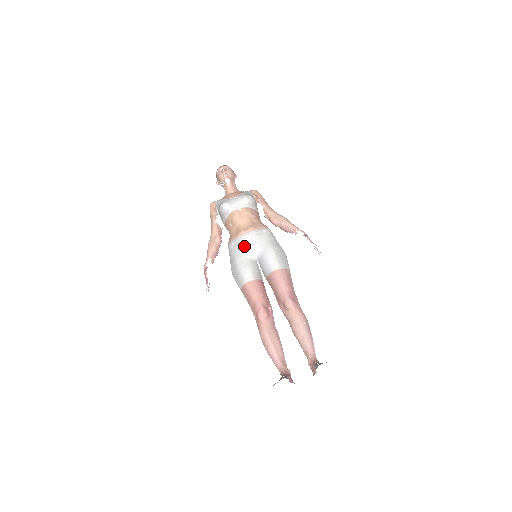
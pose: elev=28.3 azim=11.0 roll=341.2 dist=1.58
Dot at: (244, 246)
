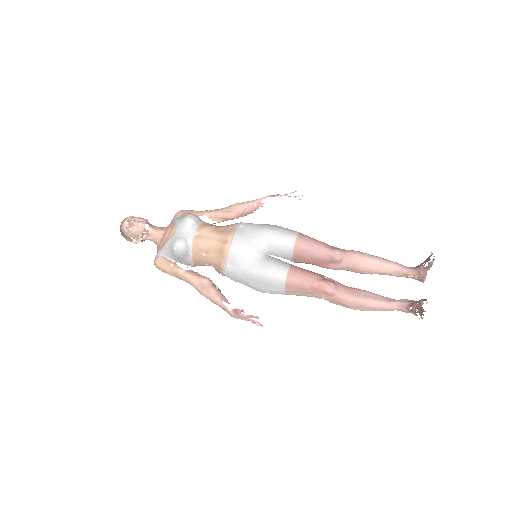
Dot at: (243, 255)
